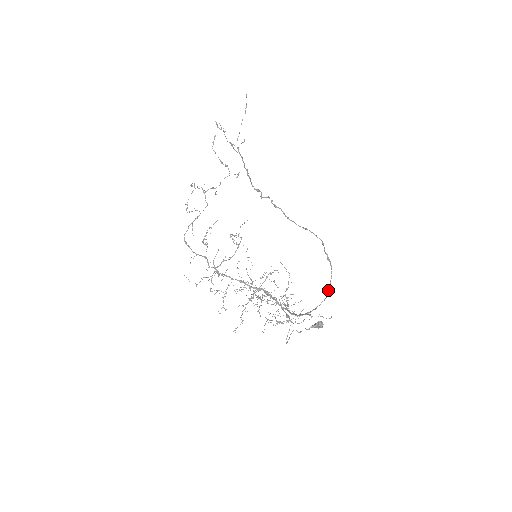
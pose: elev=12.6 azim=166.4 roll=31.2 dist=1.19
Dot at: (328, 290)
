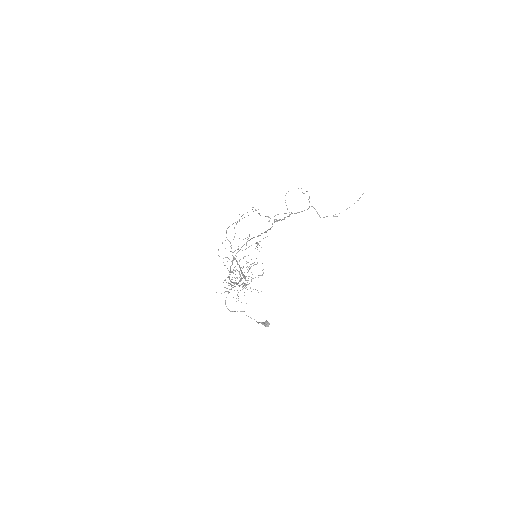
Dot at: occluded
